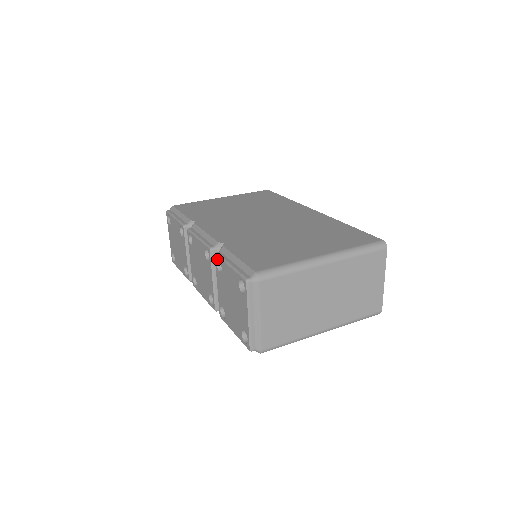
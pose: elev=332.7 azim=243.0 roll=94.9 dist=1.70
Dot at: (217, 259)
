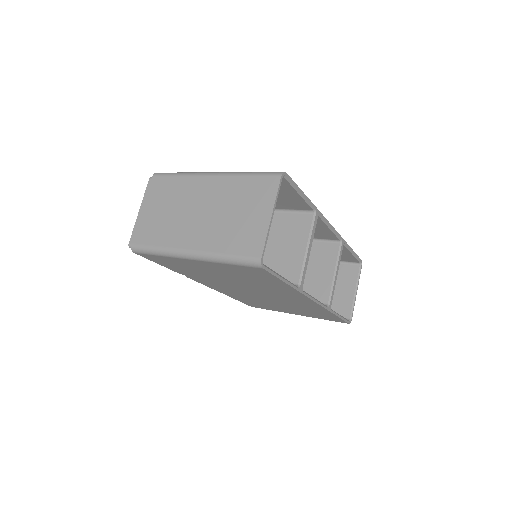
Dot at: occluded
